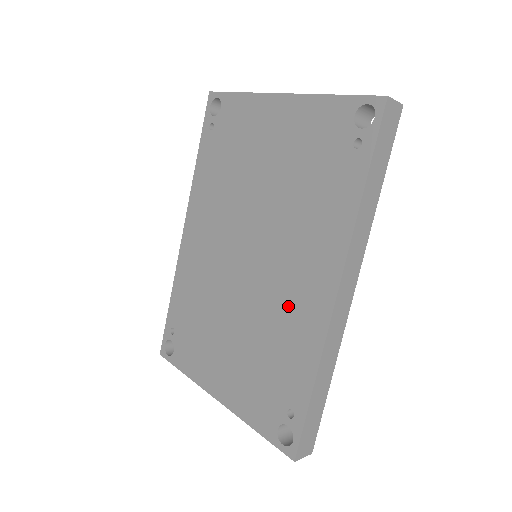
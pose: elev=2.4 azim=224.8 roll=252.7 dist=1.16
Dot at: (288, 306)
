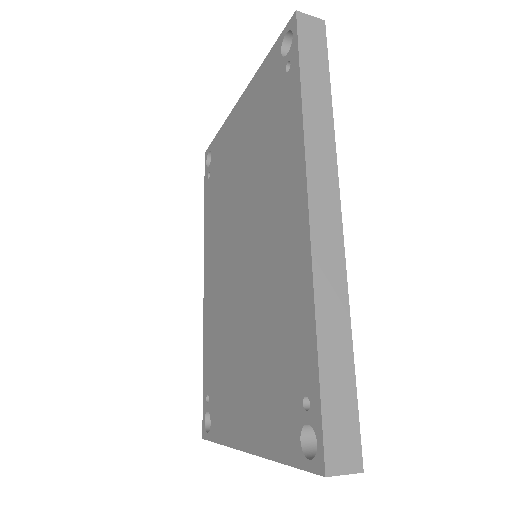
Dot at: (277, 269)
